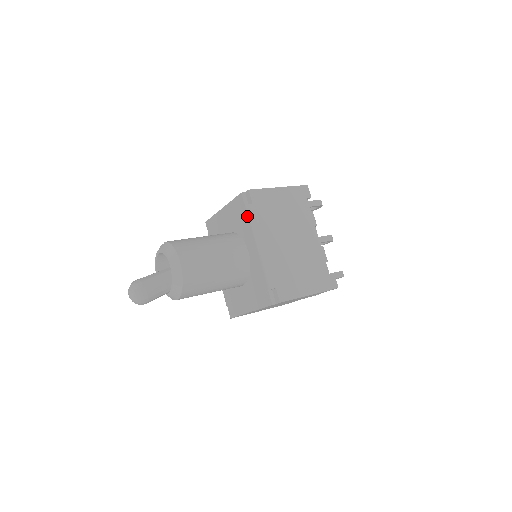
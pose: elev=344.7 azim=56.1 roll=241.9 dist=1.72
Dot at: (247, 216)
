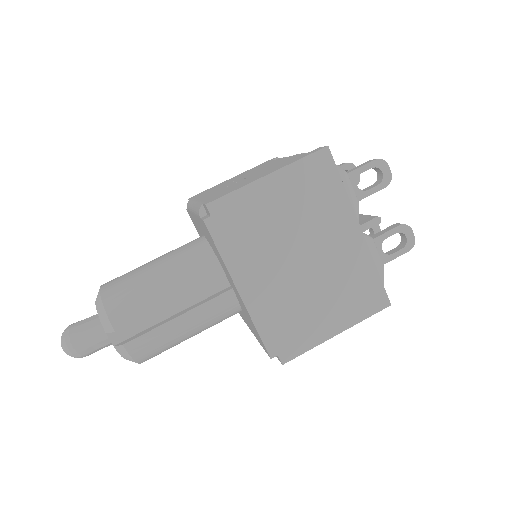
Dot at: (260, 344)
